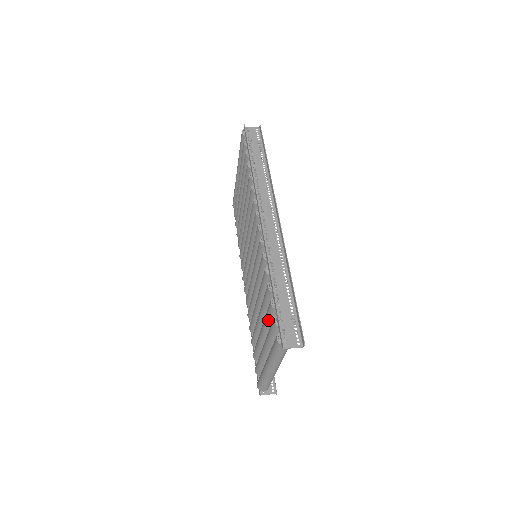
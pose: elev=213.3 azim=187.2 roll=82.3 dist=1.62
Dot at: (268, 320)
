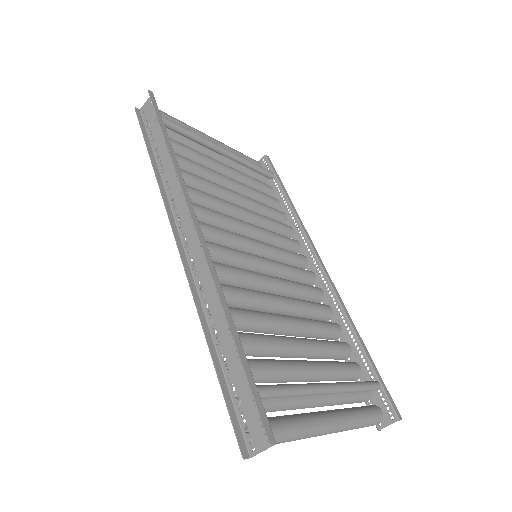
Dot at: occluded
